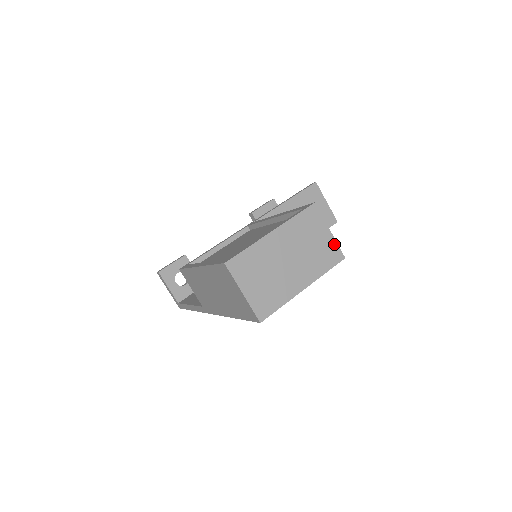
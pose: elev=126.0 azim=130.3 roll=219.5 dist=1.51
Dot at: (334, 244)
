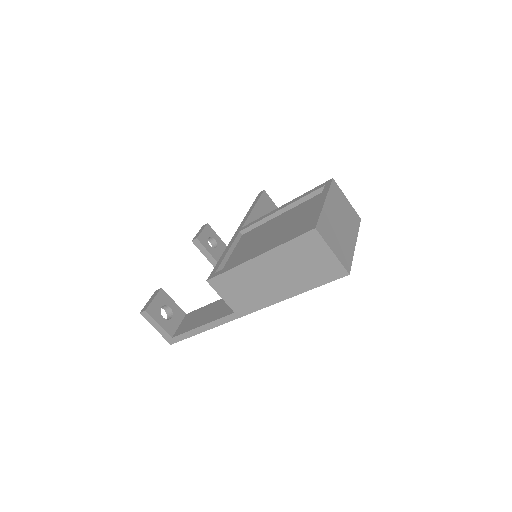
Dot at: (353, 209)
